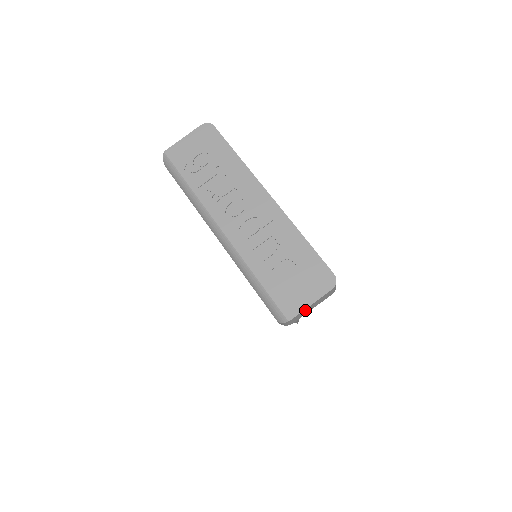
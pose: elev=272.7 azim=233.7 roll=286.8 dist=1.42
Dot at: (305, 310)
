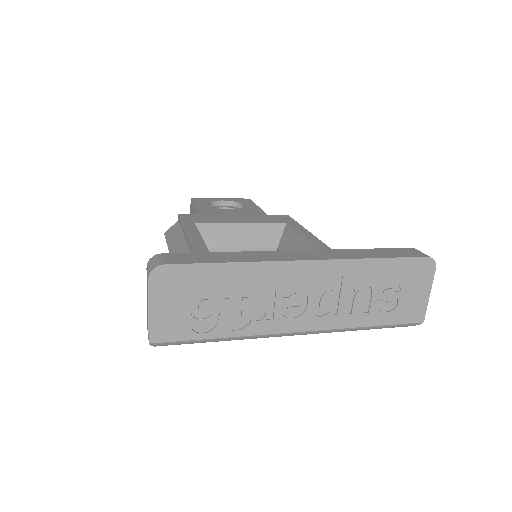
Dot at: (424, 300)
